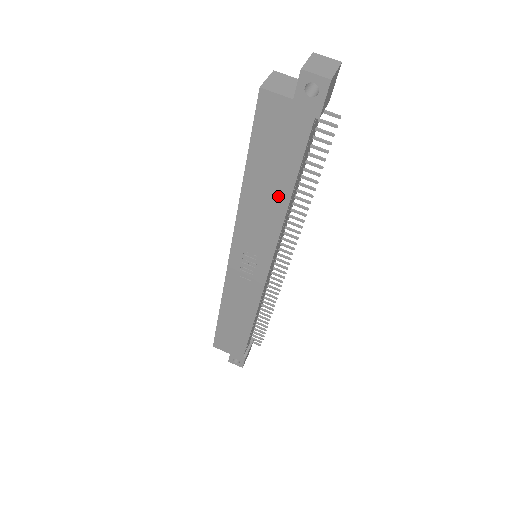
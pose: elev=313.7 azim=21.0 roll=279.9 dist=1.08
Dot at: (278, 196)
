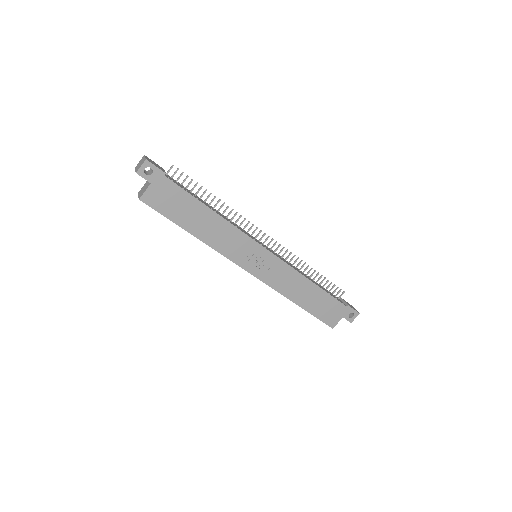
Dot at: (209, 217)
